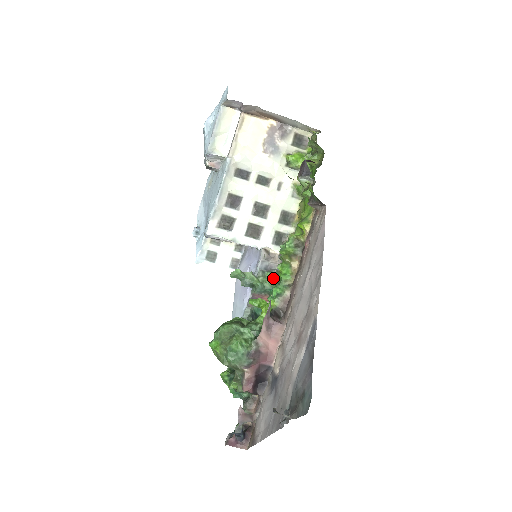
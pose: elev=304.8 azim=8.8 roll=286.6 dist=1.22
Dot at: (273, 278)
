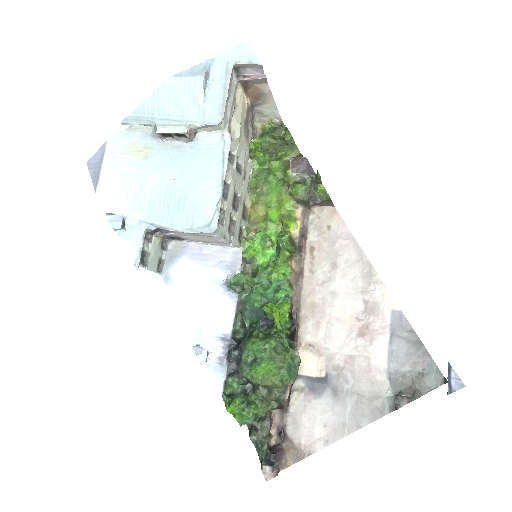
Dot at: (251, 279)
